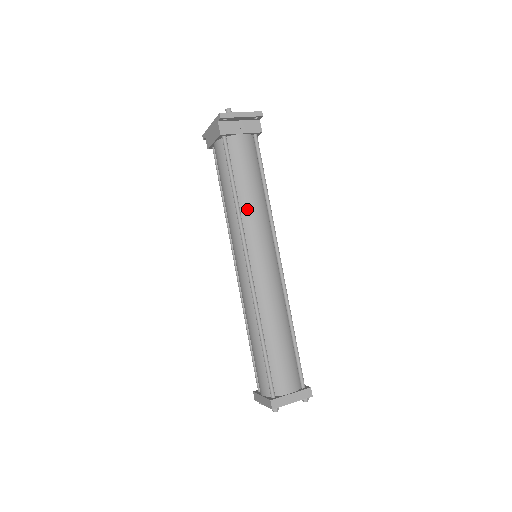
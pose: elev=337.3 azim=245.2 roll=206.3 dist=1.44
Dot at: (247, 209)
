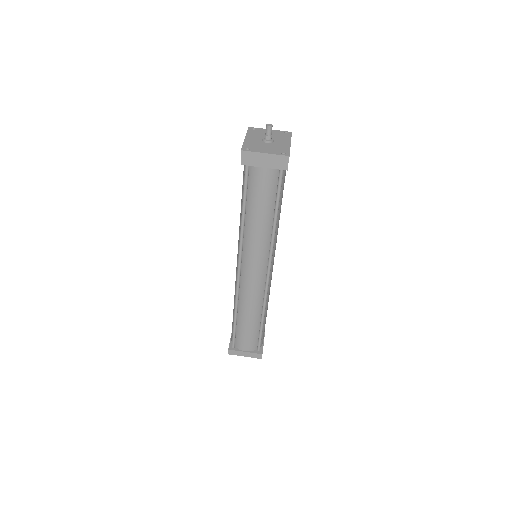
Dot at: (250, 231)
